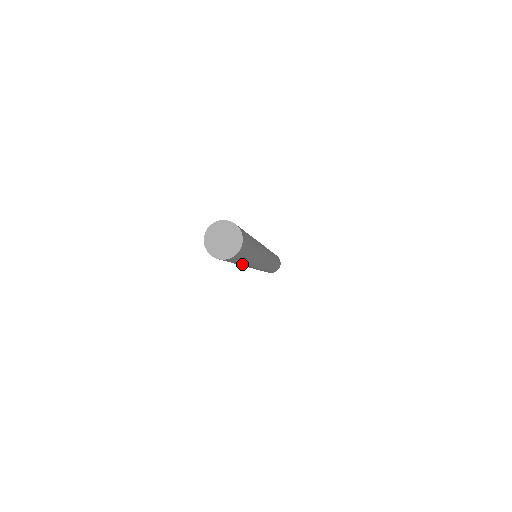
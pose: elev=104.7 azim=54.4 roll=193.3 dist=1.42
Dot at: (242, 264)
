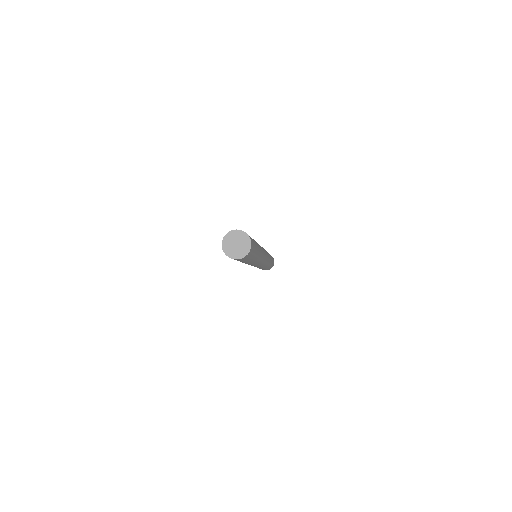
Dot at: (256, 258)
